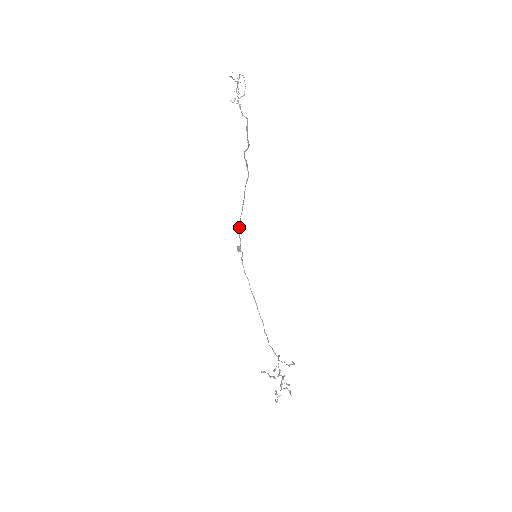
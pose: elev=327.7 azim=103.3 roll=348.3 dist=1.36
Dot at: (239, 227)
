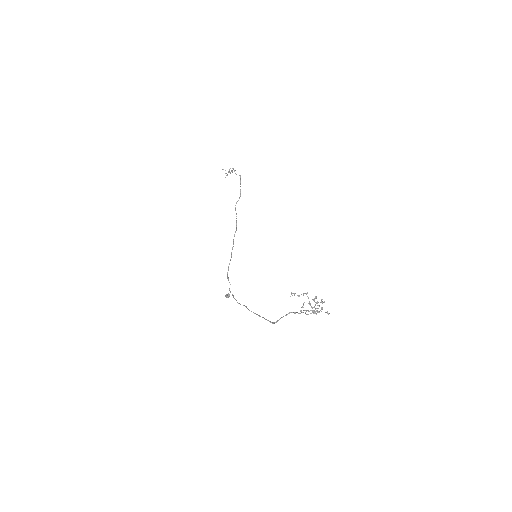
Dot at: (227, 276)
